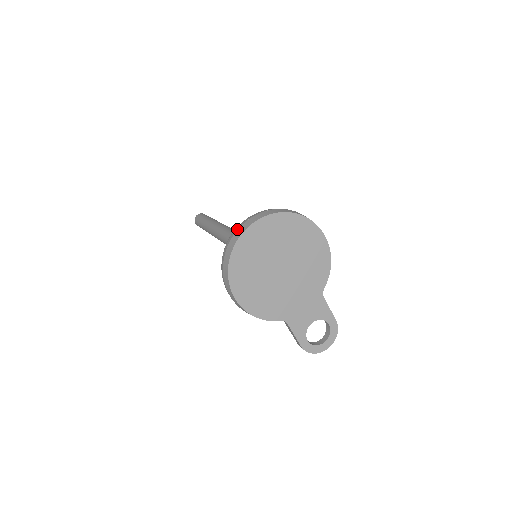
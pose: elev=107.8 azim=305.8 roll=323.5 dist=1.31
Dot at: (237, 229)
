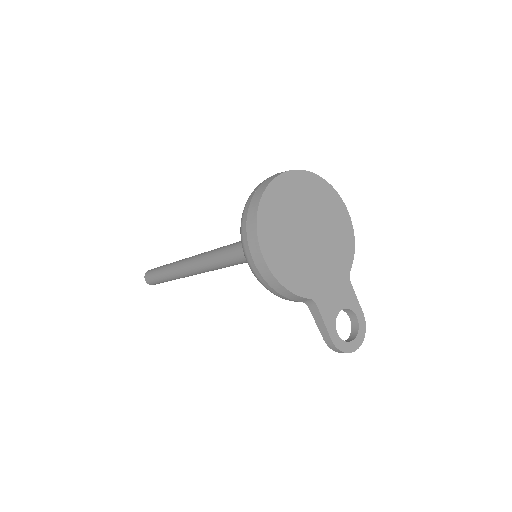
Dot at: (262, 182)
